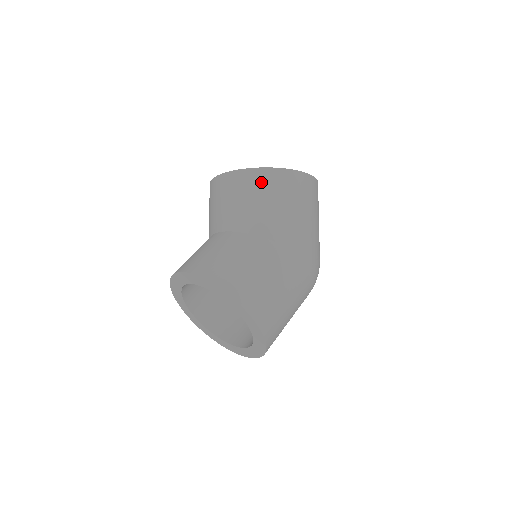
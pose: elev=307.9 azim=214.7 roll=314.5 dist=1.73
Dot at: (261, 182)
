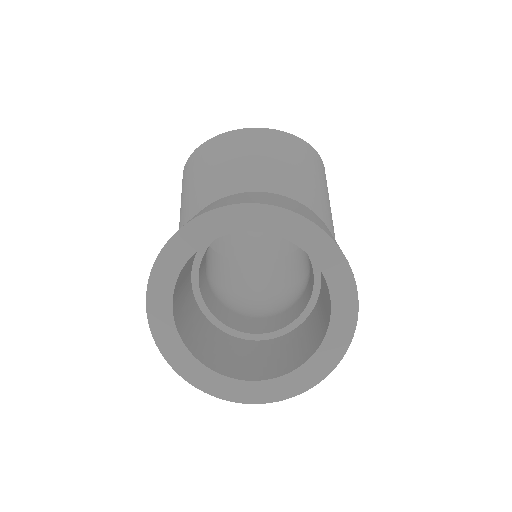
Dot at: (311, 158)
